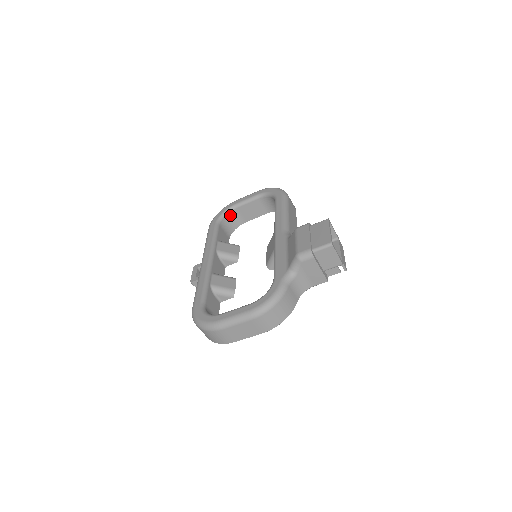
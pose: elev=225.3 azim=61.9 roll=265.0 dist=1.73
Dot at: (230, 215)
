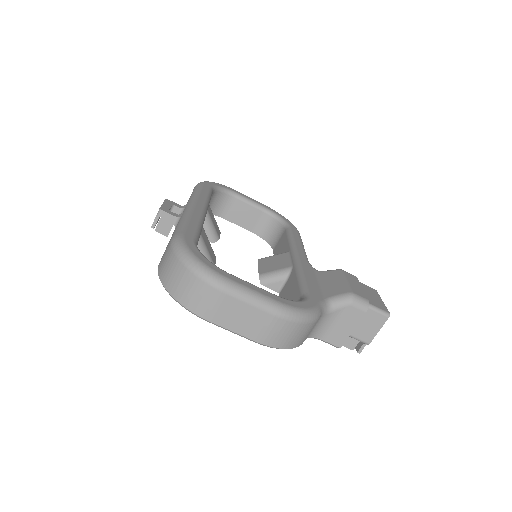
Dot at: (223, 196)
